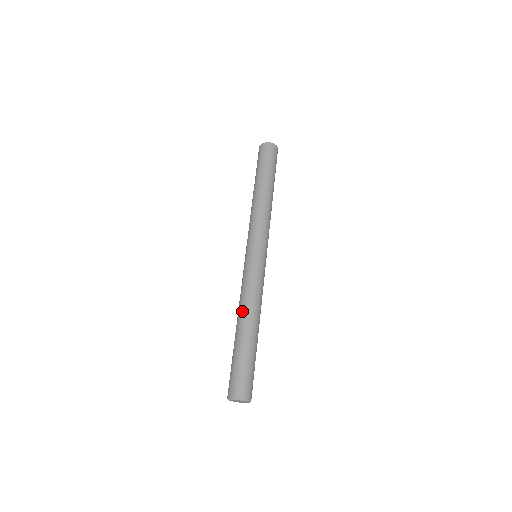
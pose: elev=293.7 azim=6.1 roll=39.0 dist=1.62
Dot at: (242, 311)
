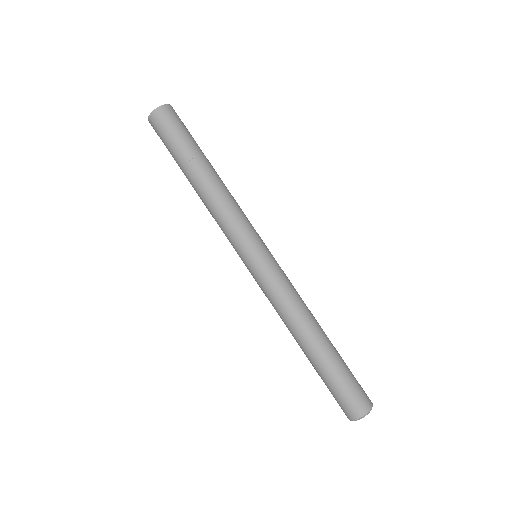
Dot at: (299, 327)
